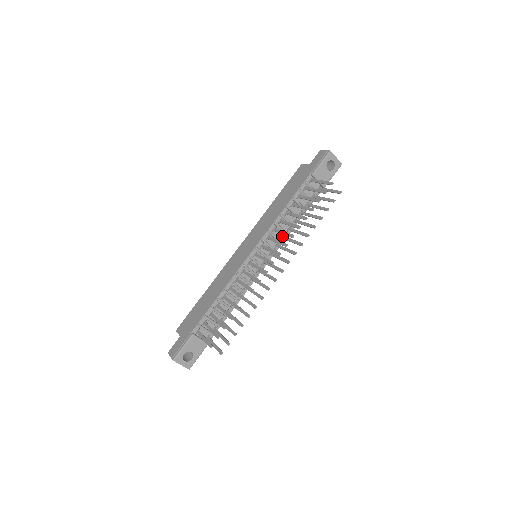
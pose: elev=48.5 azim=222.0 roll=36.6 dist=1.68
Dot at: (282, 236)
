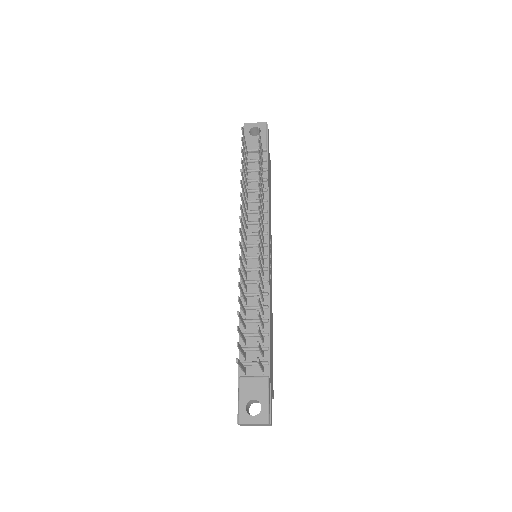
Dot at: (262, 217)
